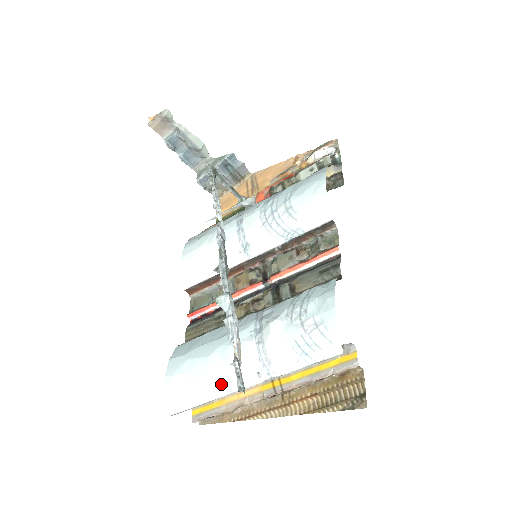
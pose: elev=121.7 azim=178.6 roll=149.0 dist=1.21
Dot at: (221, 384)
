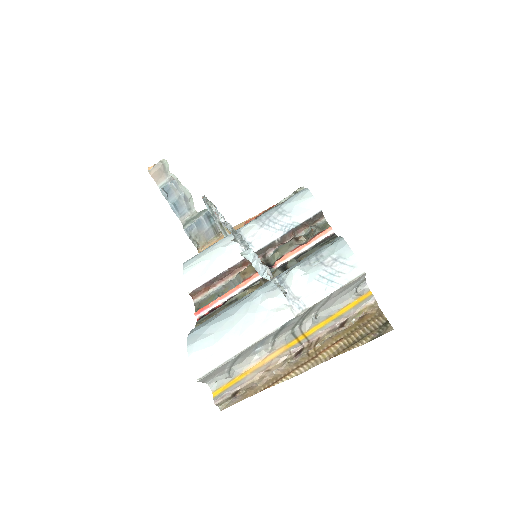
Dot at: (252, 331)
